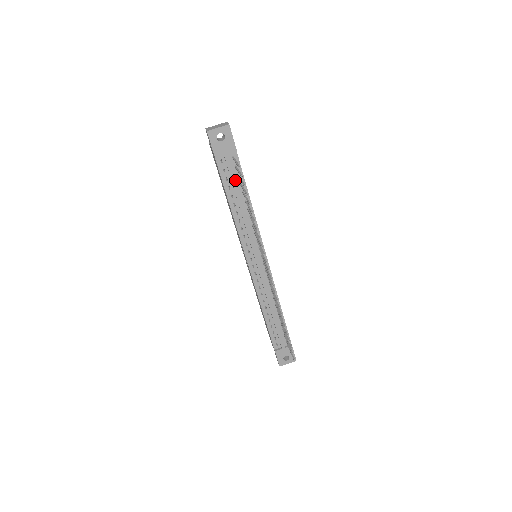
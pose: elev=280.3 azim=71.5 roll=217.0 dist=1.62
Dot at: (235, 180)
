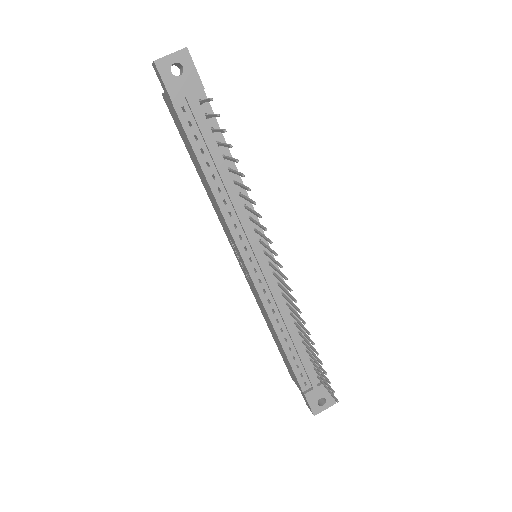
Dot at: (209, 137)
